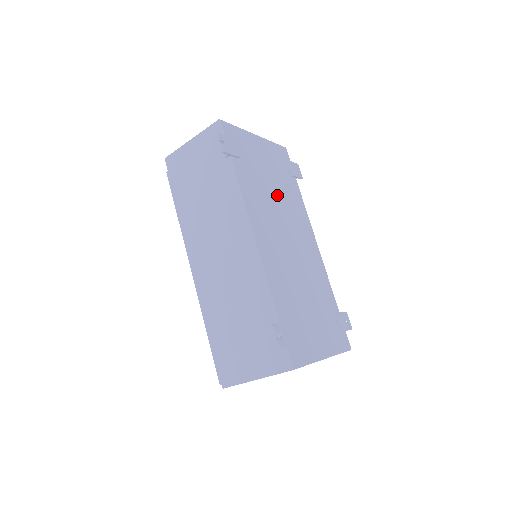
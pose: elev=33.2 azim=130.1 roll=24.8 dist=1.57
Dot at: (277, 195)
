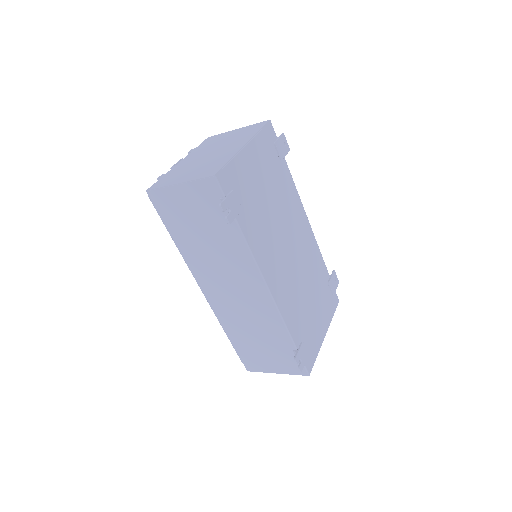
Dot at: (275, 208)
